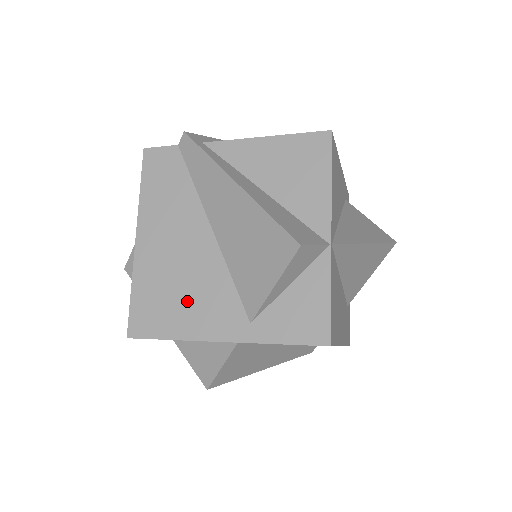
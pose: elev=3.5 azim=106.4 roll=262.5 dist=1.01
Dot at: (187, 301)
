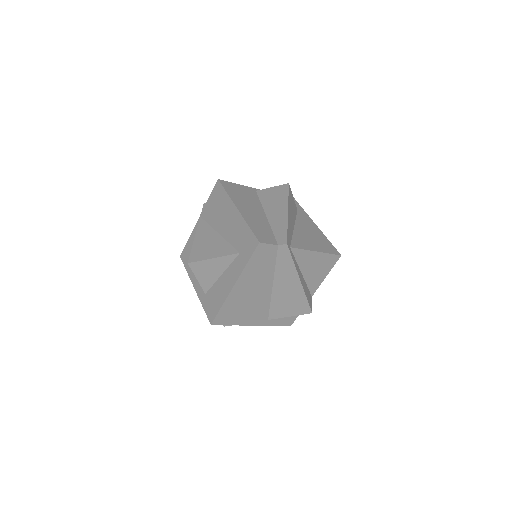
Dot at: (247, 312)
